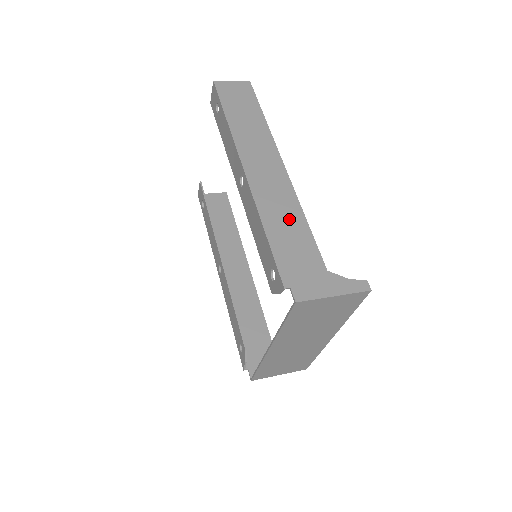
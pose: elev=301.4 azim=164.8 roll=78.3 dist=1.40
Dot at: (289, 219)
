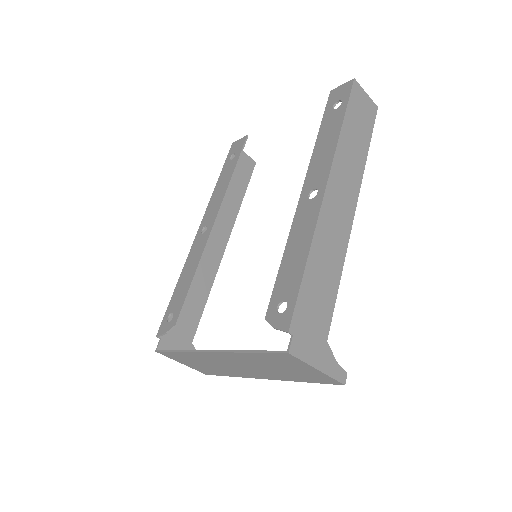
Dot at: (330, 267)
